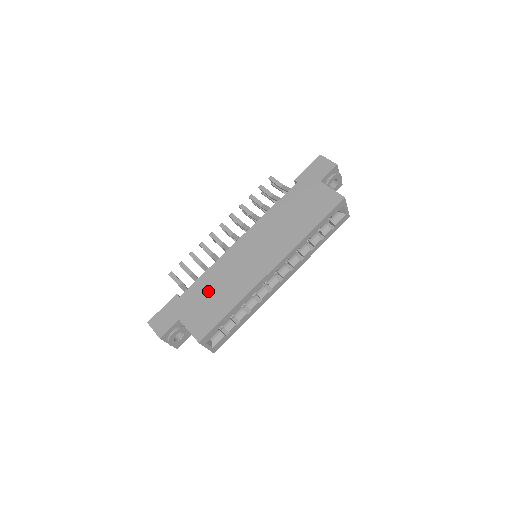
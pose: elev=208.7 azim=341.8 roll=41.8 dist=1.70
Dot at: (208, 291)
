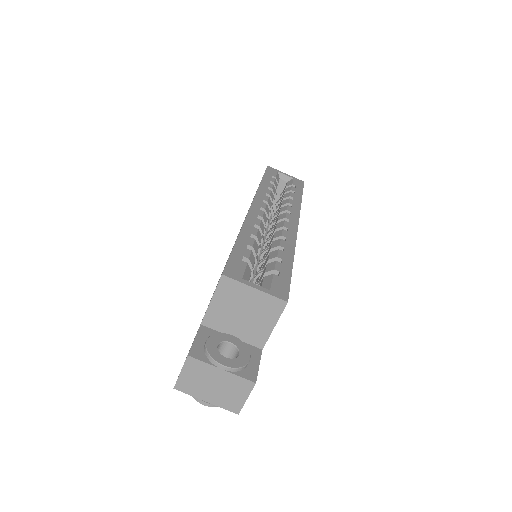
Dot at: (216, 286)
